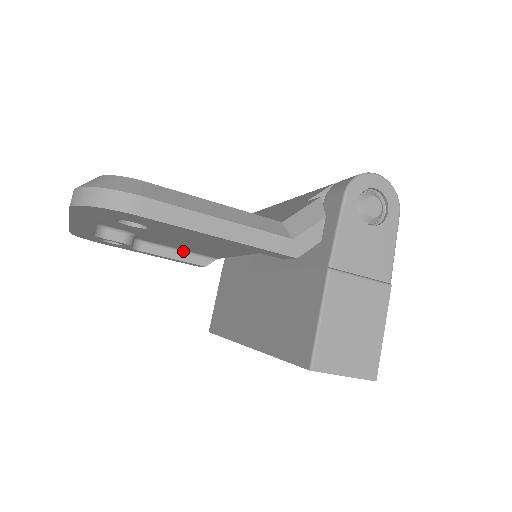
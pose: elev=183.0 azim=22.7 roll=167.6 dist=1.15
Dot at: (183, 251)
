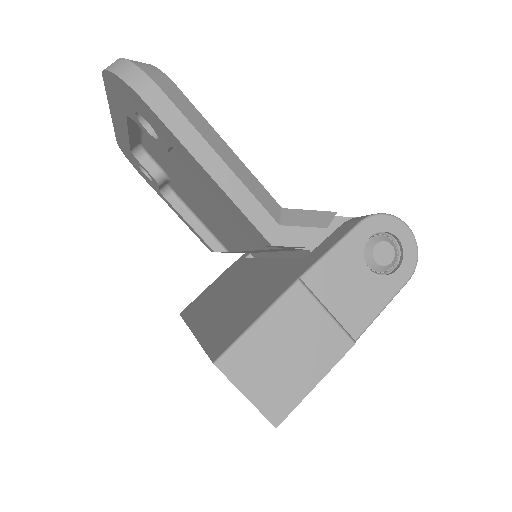
Dot at: (203, 224)
